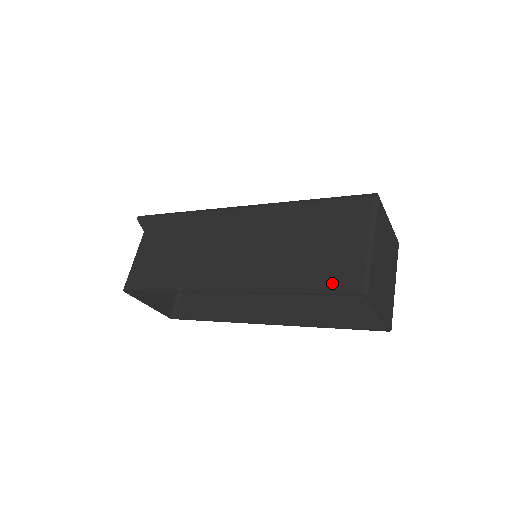
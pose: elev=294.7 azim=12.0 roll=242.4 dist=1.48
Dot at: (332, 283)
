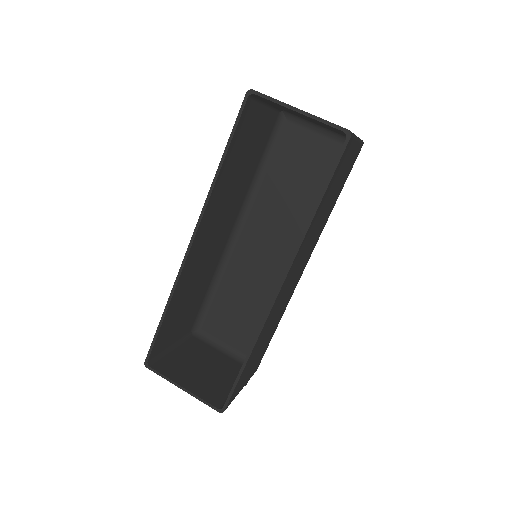
Dot at: (238, 126)
